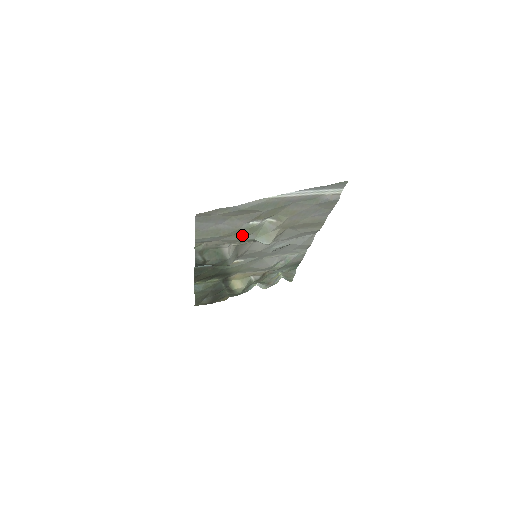
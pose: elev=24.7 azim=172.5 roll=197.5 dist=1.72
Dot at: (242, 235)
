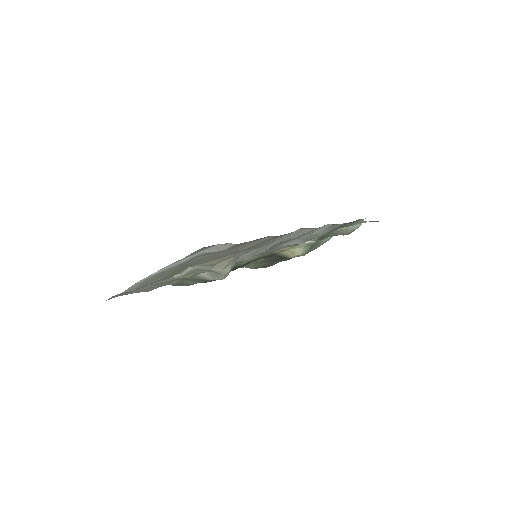
Dot at: occluded
